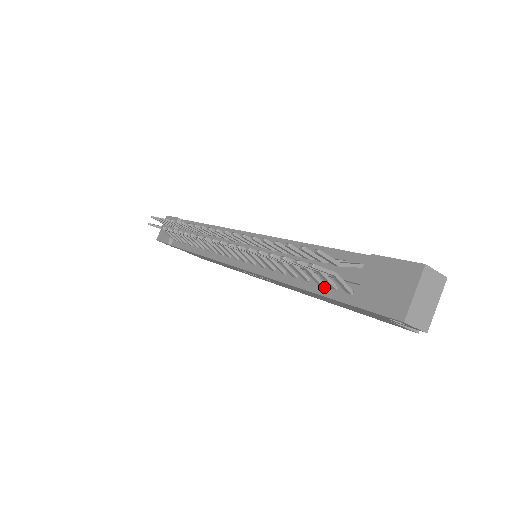
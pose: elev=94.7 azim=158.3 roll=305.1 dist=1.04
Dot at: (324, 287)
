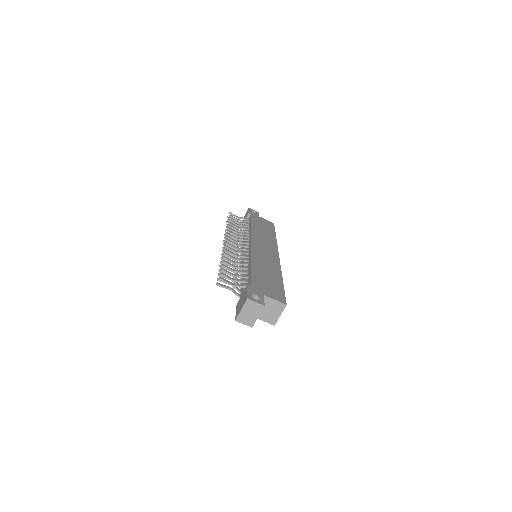
Dot at: occluded
